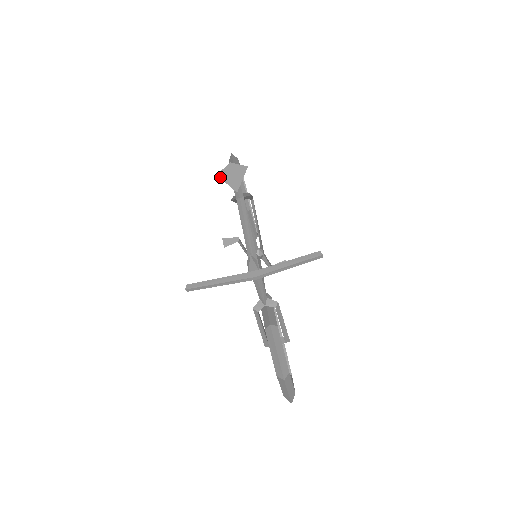
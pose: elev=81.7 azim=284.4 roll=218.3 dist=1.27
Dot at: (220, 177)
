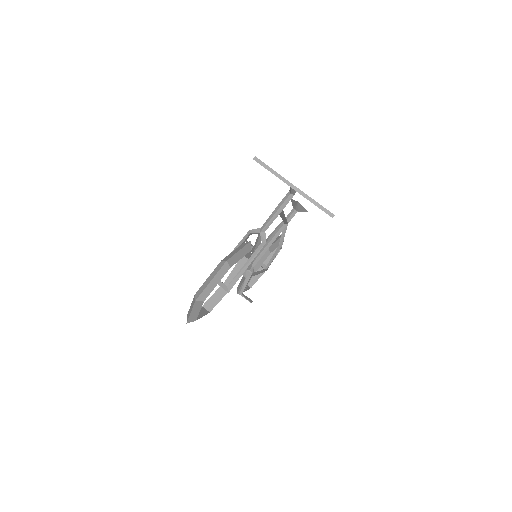
Dot at: (292, 199)
